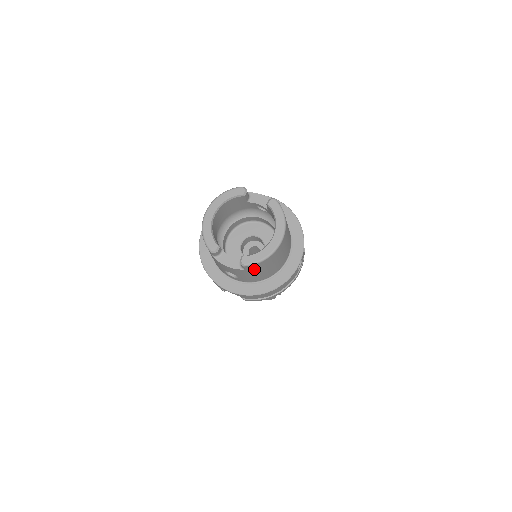
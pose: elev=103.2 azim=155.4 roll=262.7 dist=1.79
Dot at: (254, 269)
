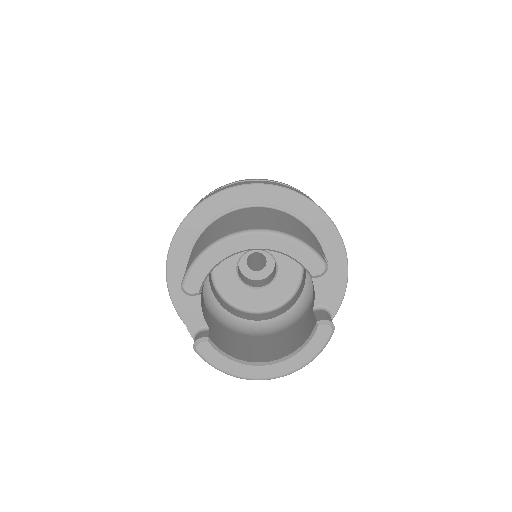
Dot at: occluded
